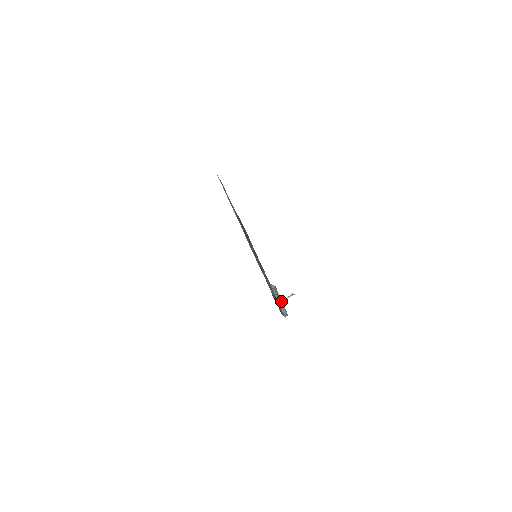
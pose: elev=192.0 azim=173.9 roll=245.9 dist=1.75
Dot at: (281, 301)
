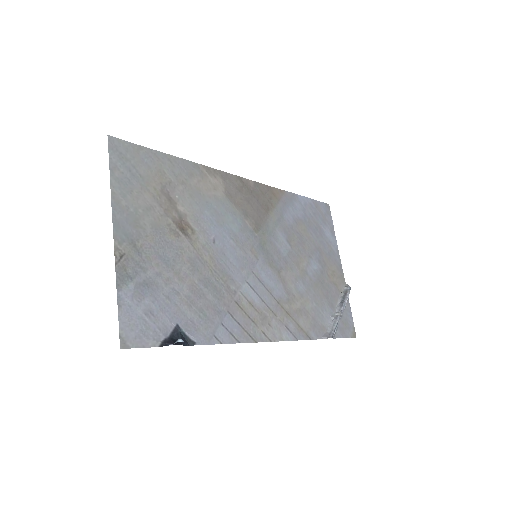
Dot at: (340, 312)
